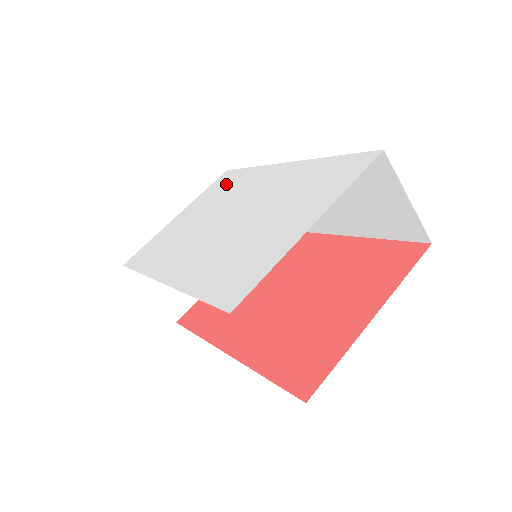
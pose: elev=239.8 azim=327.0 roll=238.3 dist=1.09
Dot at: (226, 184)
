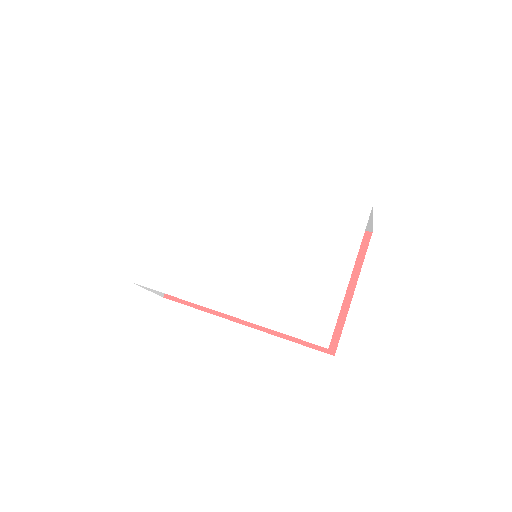
Dot at: (201, 187)
